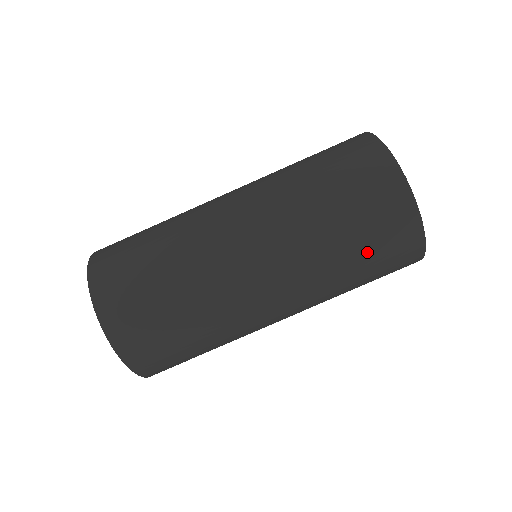
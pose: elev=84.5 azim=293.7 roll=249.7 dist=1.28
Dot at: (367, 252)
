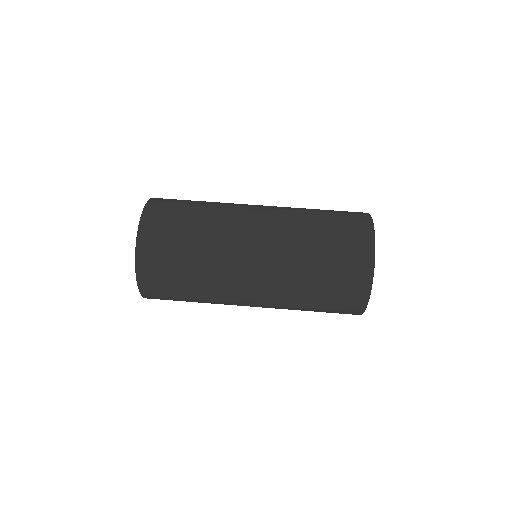
Dot at: (330, 269)
